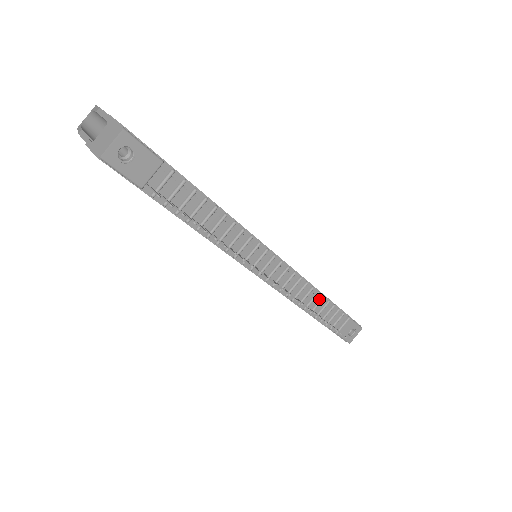
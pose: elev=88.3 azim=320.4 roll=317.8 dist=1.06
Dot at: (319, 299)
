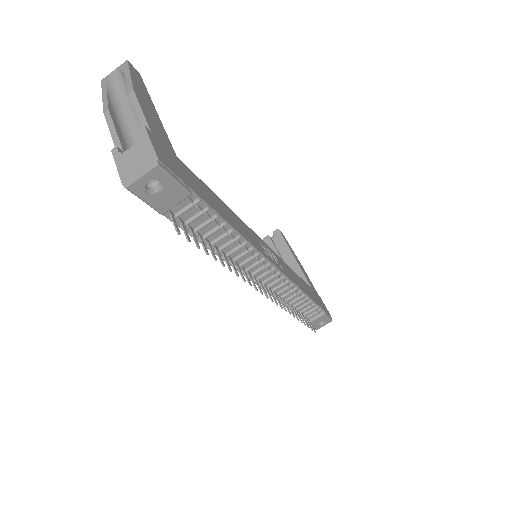
Dot at: (302, 299)
